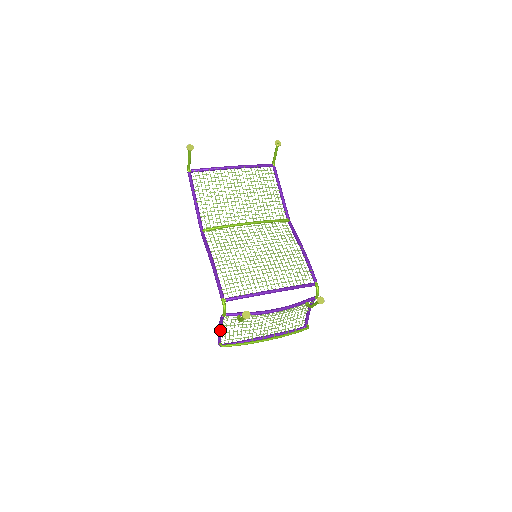
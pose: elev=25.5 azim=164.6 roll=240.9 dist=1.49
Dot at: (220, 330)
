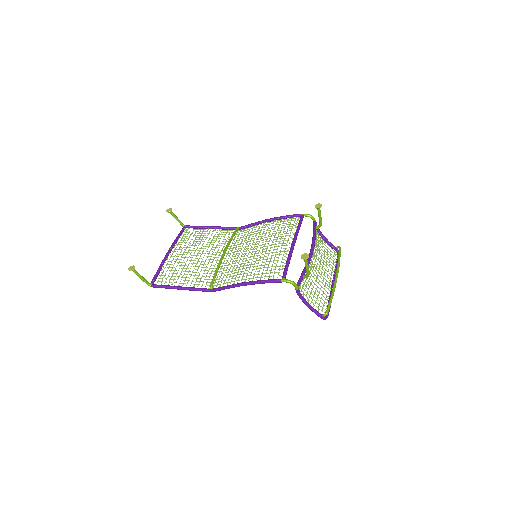
Dot at: (310, 306)
